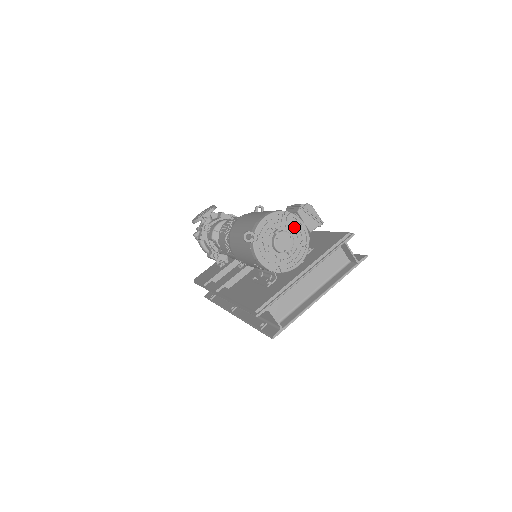
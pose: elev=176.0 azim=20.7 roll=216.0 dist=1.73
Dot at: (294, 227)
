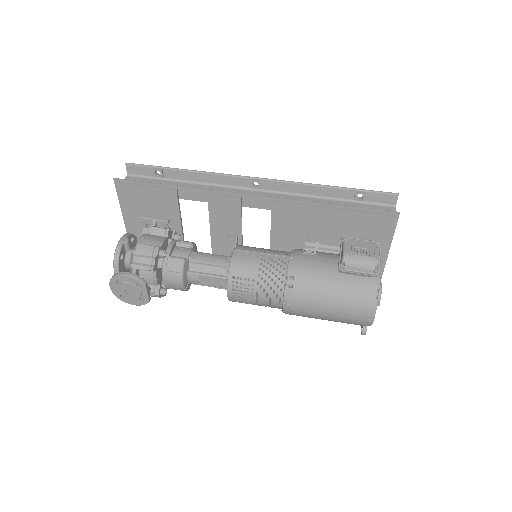
Dot at: occluded
